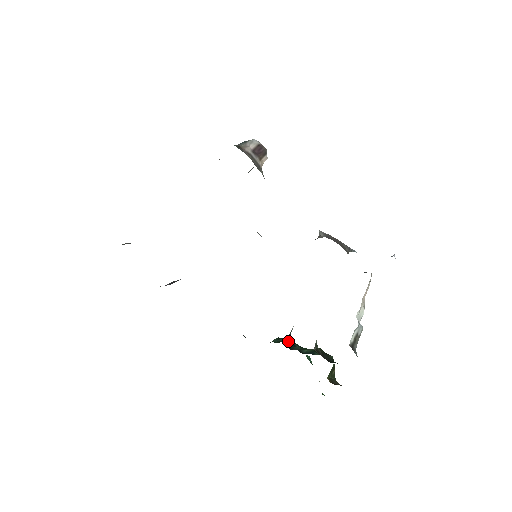
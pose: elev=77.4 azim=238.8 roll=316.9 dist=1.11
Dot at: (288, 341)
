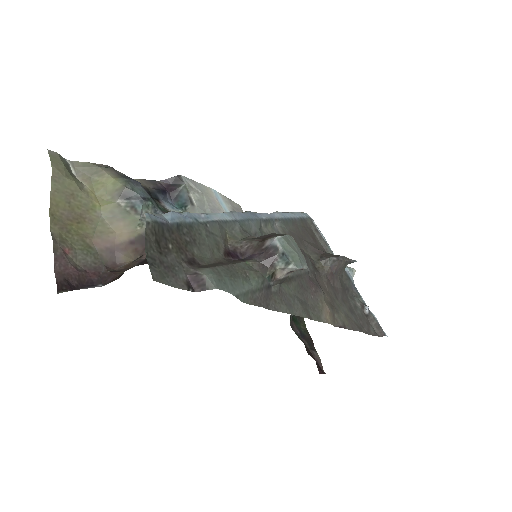
Dot at: occluded
